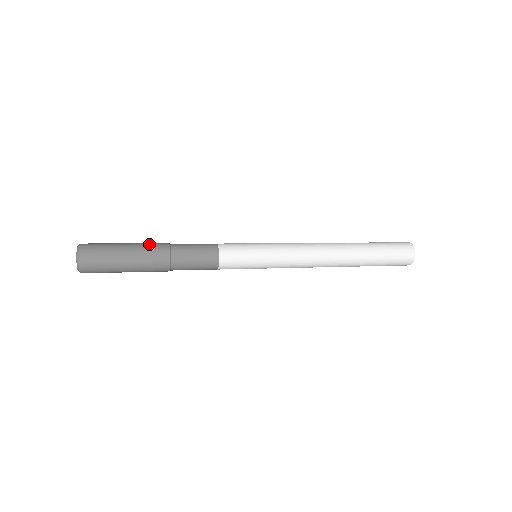
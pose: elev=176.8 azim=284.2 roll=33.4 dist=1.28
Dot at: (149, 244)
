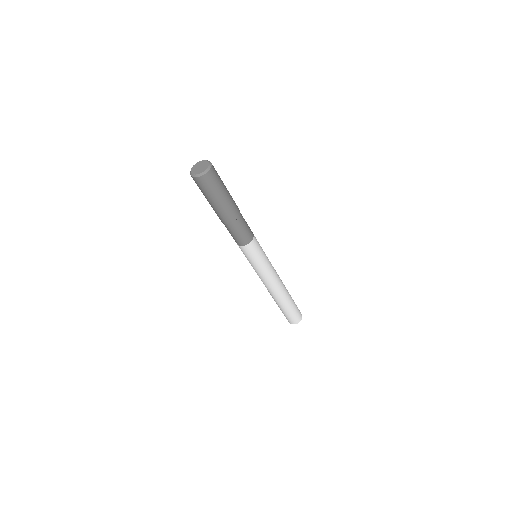
Dot at: occluded
